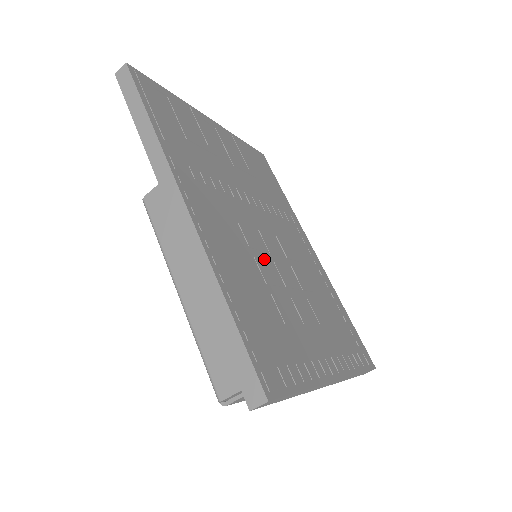
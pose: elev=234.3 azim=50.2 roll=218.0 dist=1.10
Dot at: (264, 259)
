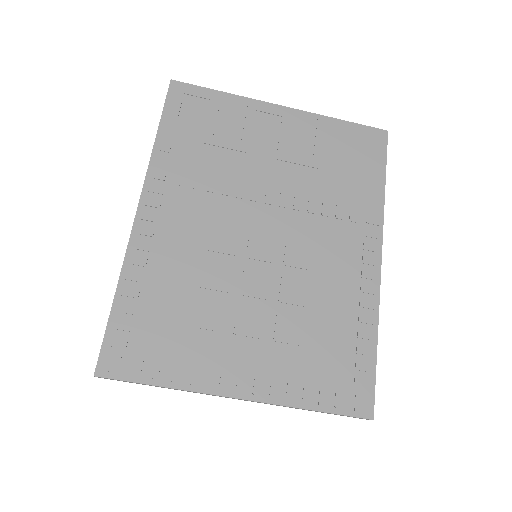
Dot at: (225, 263)
